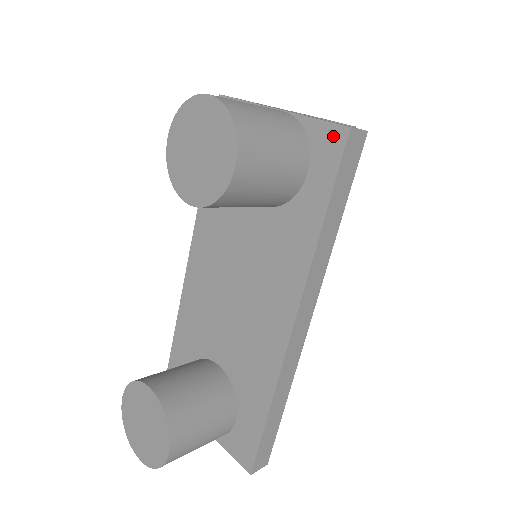
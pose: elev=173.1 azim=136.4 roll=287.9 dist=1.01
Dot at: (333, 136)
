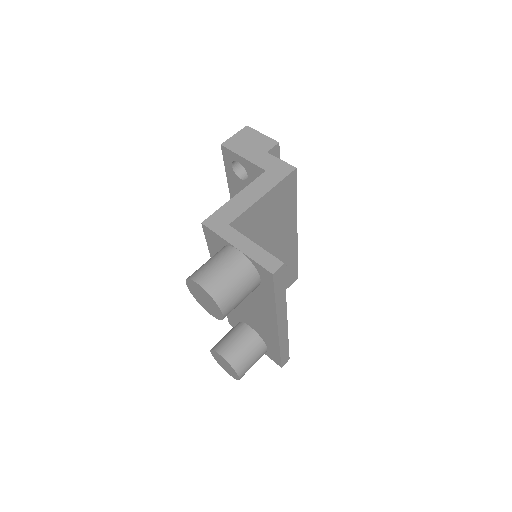
Dot at: (266, 273)
